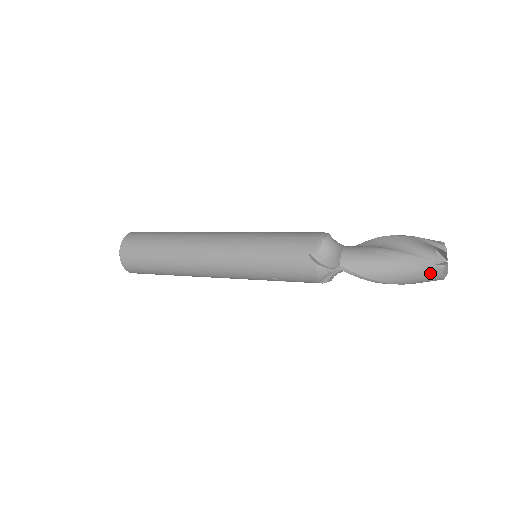
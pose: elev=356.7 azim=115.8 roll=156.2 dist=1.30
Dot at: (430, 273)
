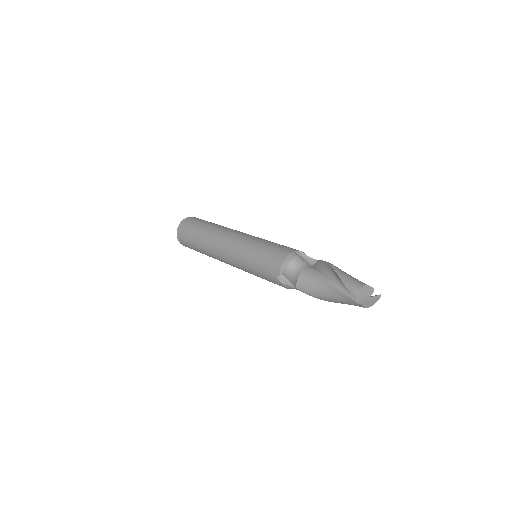
Dot at: (356, 305)
